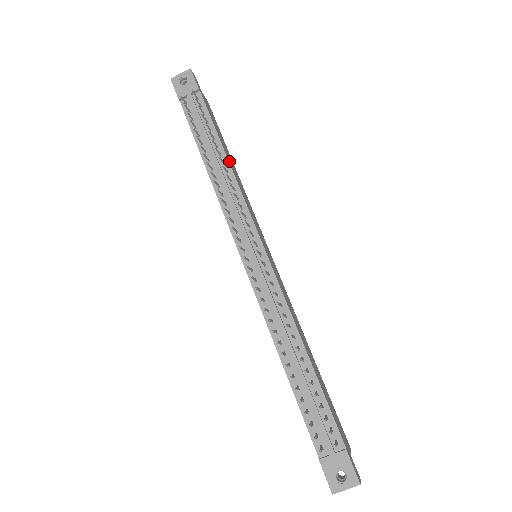
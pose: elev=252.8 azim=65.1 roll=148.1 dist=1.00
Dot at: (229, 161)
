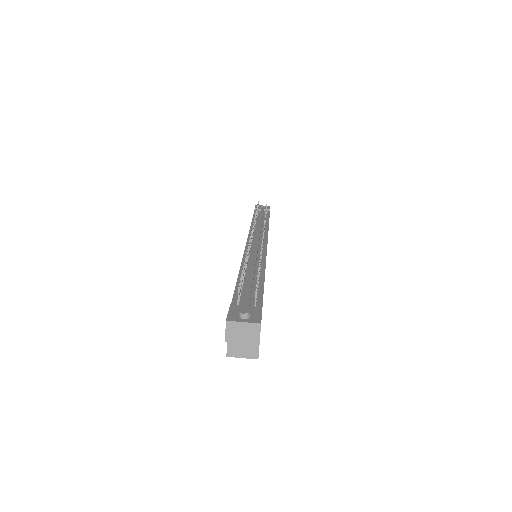
Dot at: occluded
